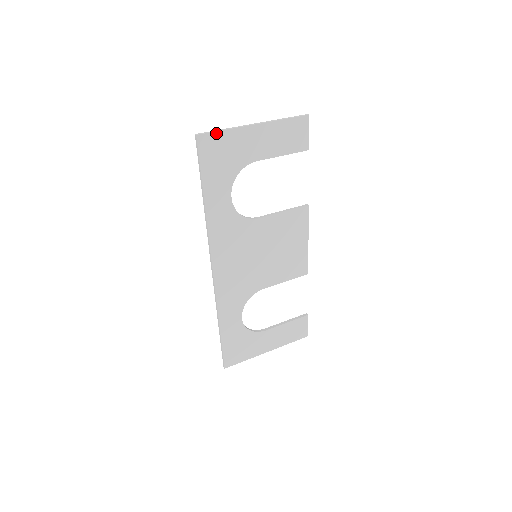
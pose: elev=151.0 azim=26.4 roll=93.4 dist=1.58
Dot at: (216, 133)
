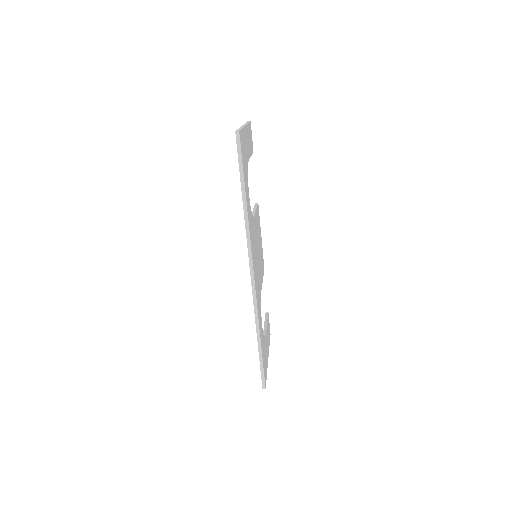
Dot at: (241, 131)
